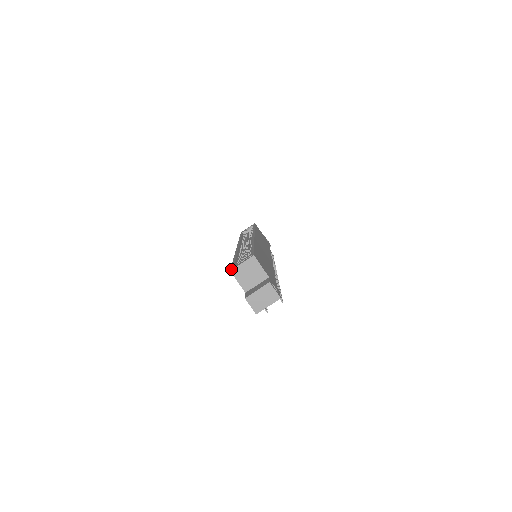
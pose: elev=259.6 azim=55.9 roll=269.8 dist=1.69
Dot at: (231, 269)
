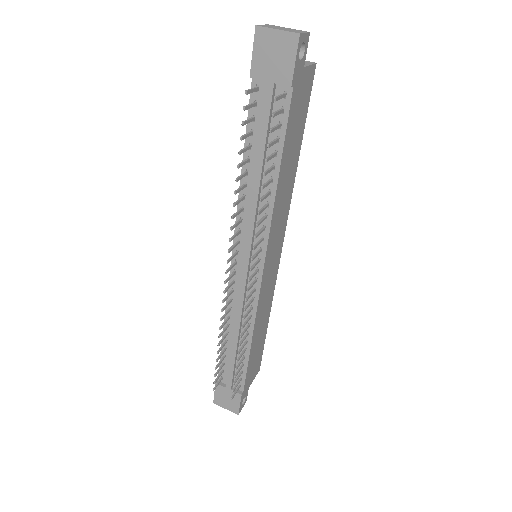
Dot at: occluded
